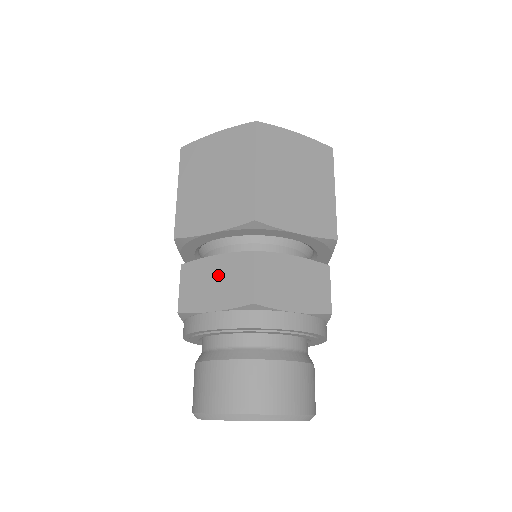
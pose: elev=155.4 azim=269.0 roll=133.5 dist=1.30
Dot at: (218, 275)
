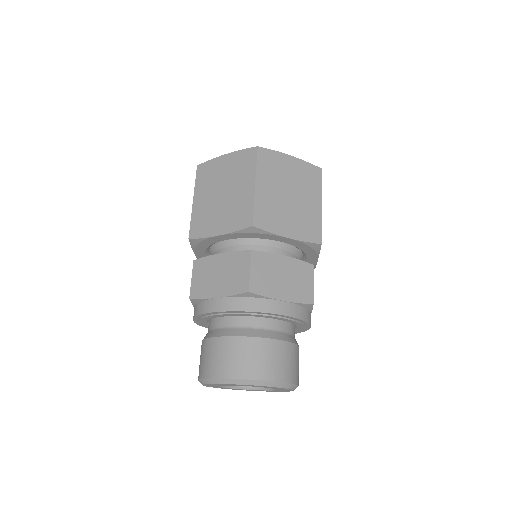
Dot at: (222, 269)
